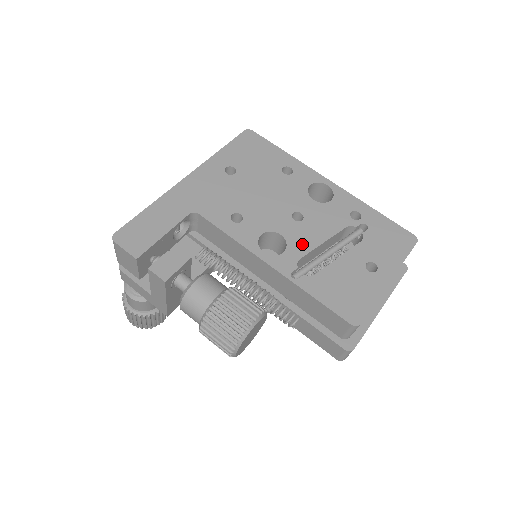
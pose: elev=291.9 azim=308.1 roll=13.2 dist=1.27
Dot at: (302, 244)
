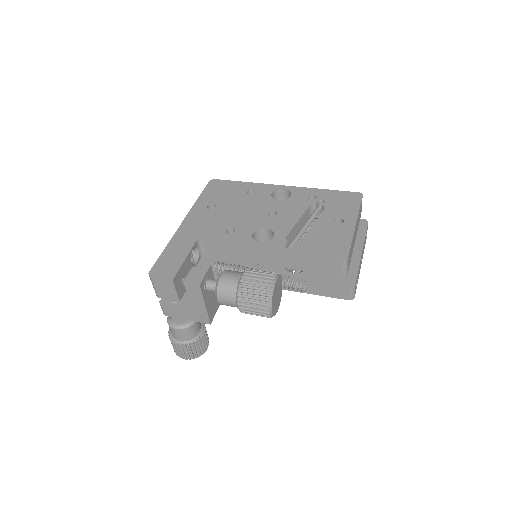
Dot at: (284, 227)
